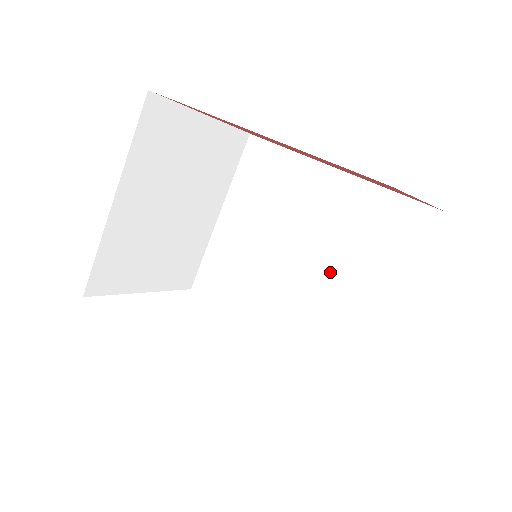
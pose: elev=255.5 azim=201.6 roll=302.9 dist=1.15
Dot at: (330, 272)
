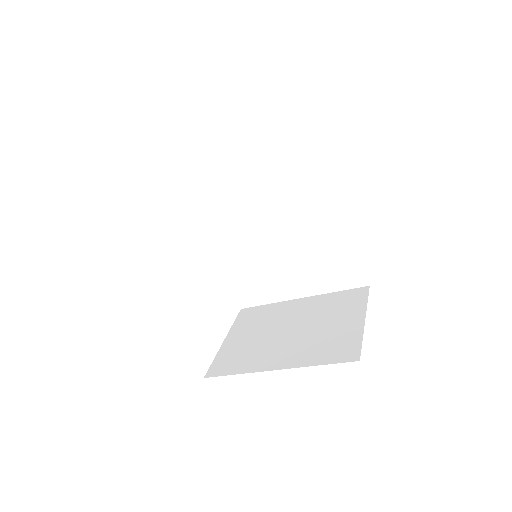
Dot at: (285, 254)
